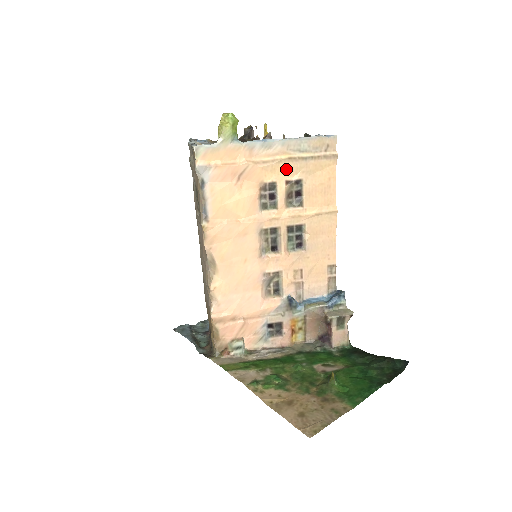
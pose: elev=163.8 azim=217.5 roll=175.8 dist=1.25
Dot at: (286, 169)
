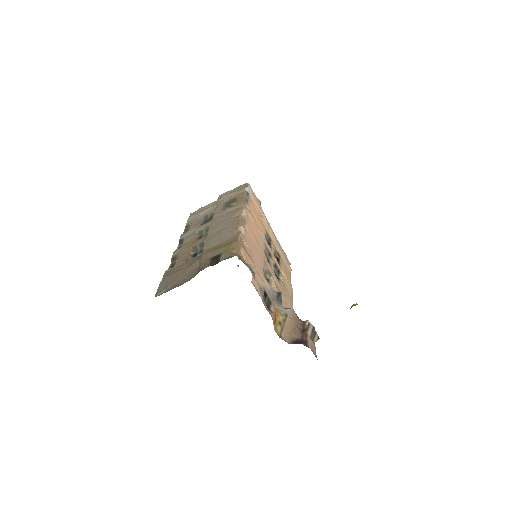
Dot at: (275, 243)
